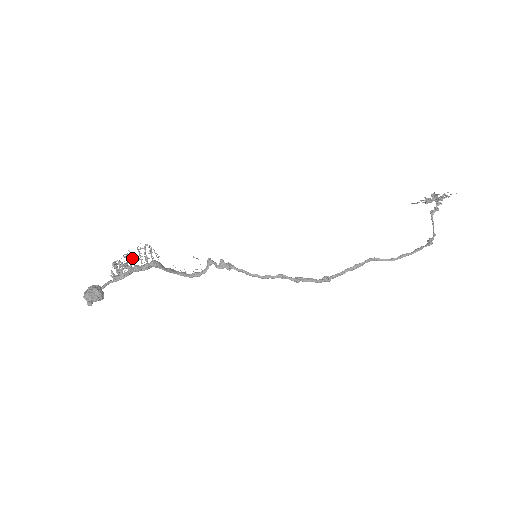
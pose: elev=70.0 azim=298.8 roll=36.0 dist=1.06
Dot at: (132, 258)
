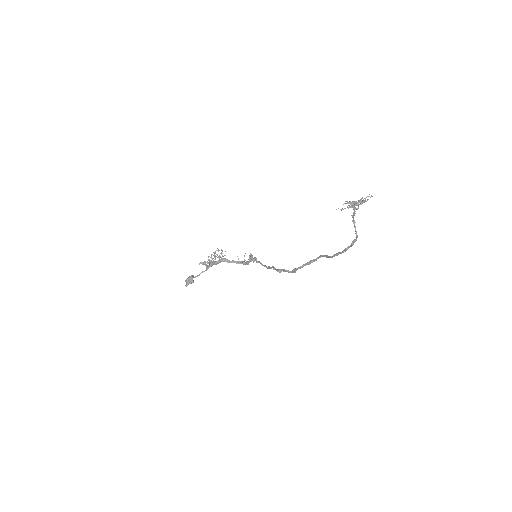
Dot at: (215, 257)
